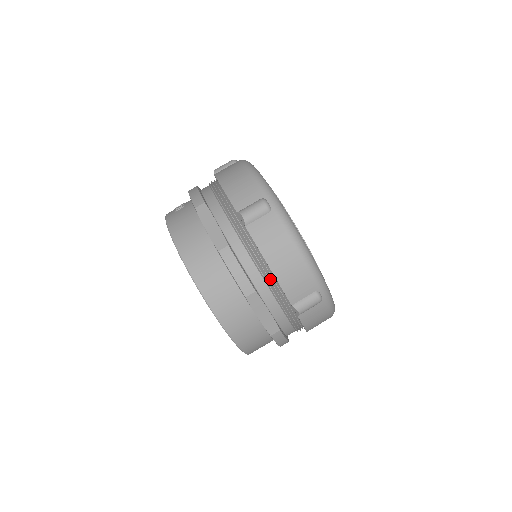
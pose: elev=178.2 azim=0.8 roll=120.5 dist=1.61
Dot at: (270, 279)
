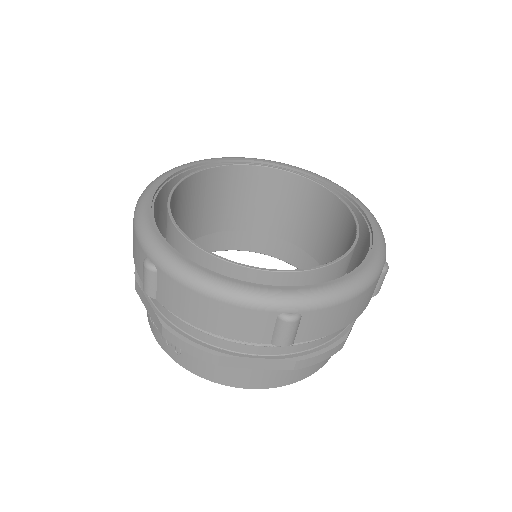
Dot at: occluded
